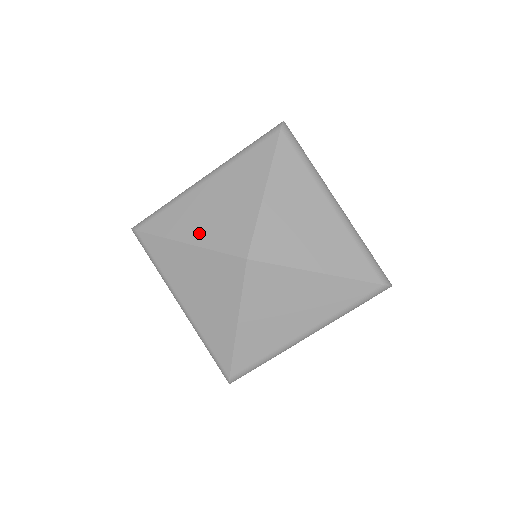
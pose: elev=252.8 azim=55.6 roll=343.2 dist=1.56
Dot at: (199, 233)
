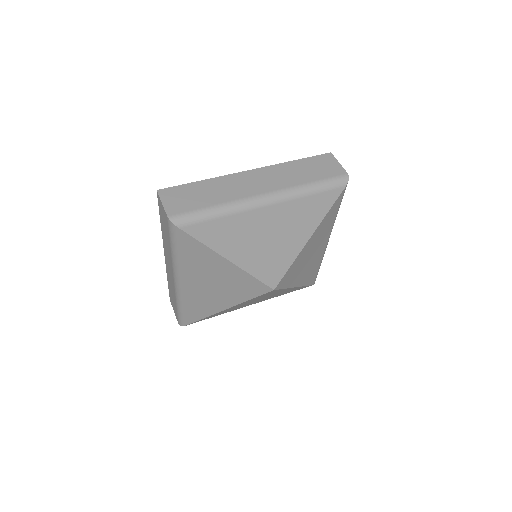
Dot at: (225, 302)
